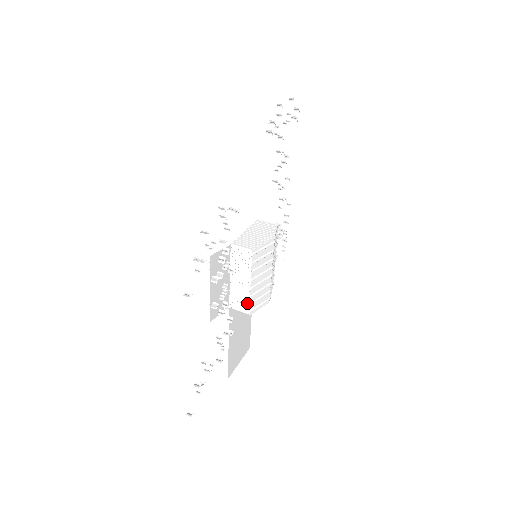
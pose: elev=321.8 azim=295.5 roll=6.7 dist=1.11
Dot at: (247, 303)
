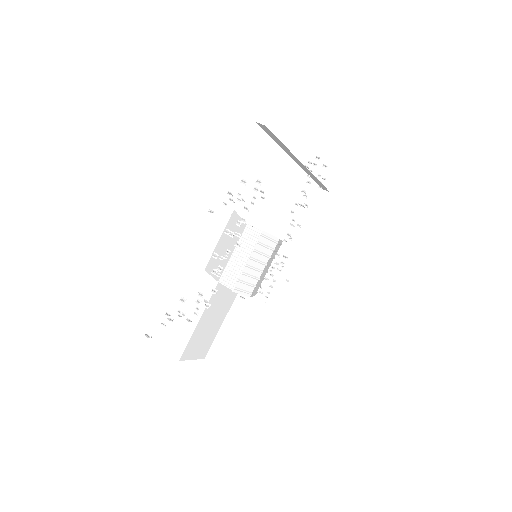
Dot at: (236, 279)
